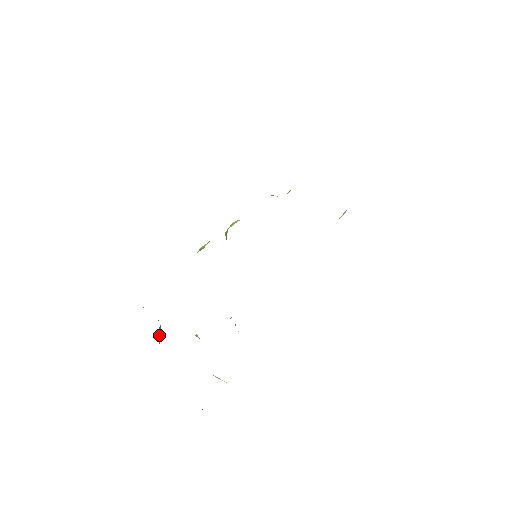
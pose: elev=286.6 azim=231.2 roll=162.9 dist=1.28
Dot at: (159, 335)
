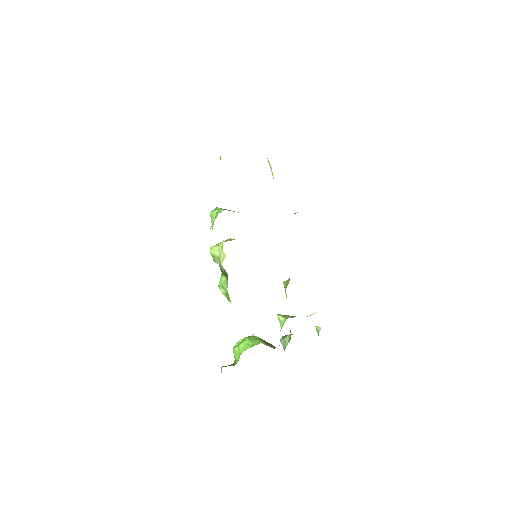
Dot at: occluded
